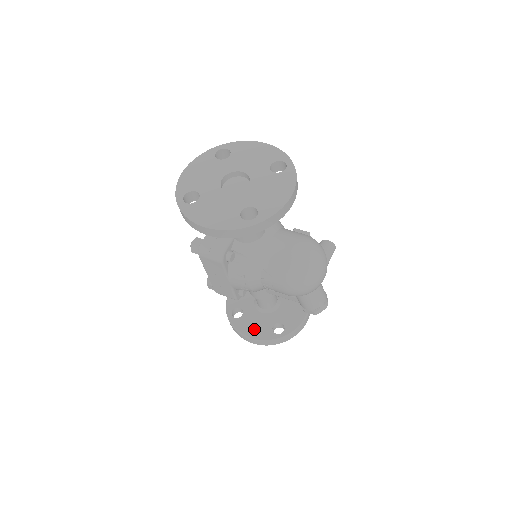
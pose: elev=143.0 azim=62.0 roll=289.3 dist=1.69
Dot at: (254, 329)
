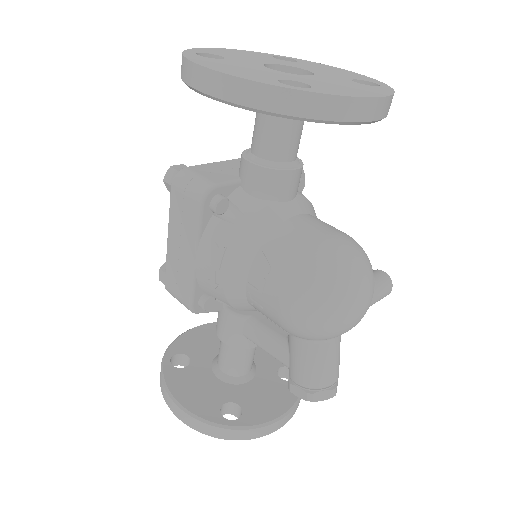
Dot at: (192, 393)
